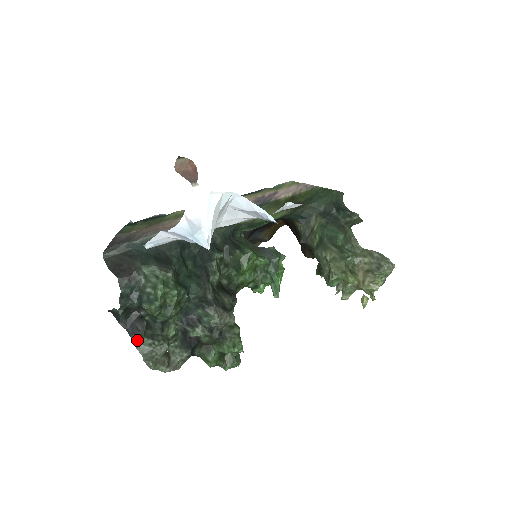
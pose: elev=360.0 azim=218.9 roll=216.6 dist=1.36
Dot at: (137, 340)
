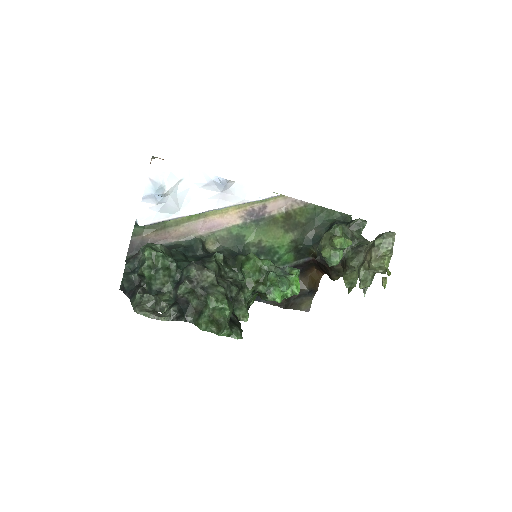
Dot at: (133, 300)
